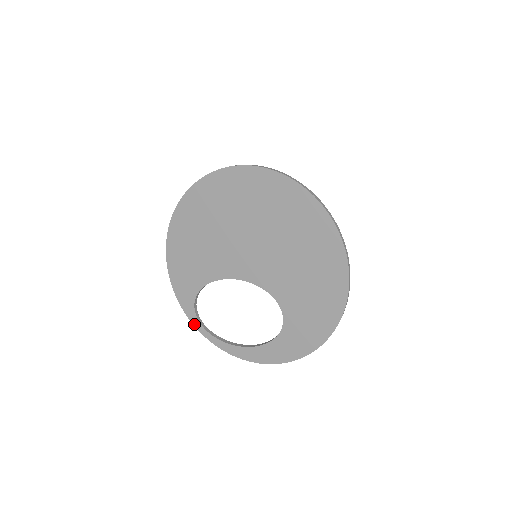
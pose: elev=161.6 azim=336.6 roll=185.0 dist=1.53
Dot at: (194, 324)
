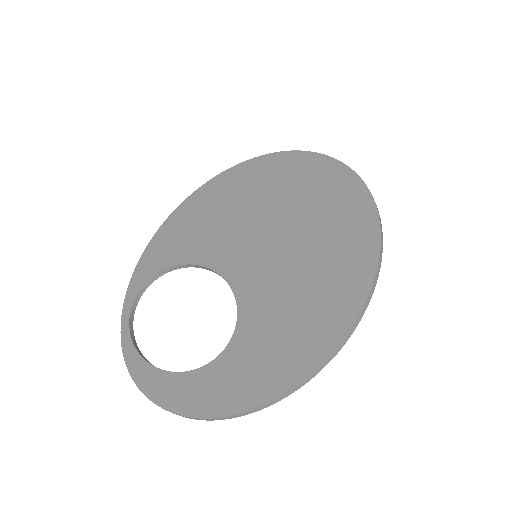
Dot at: (124, 308)
